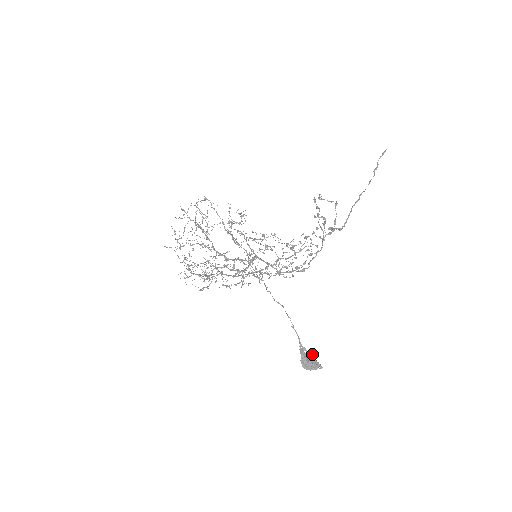
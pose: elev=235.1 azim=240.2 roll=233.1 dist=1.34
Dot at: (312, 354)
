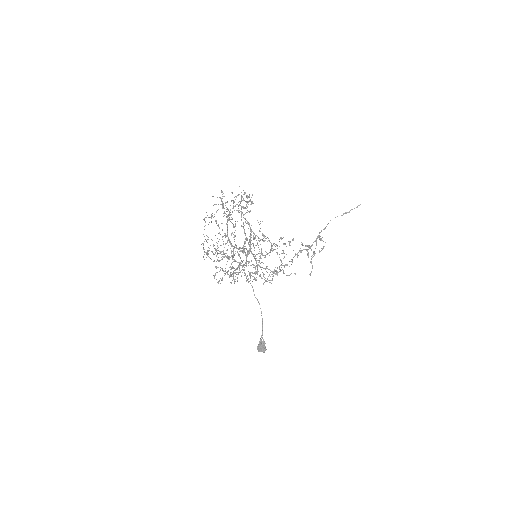
Dot at: occluded
